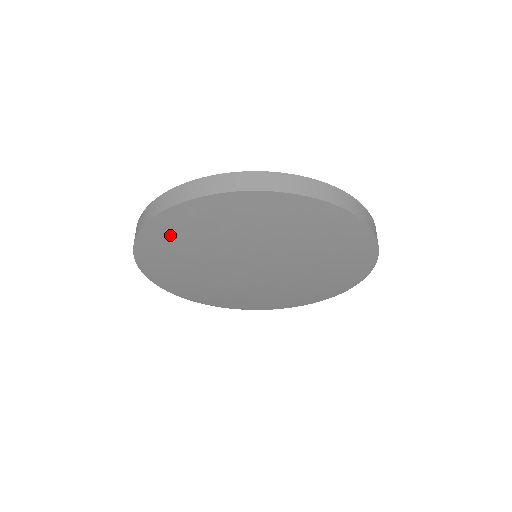
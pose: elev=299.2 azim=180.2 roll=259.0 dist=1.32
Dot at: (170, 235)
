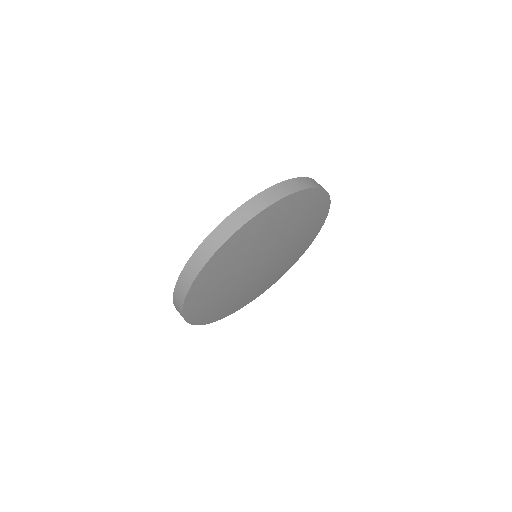
Dot at: (216, 269)
